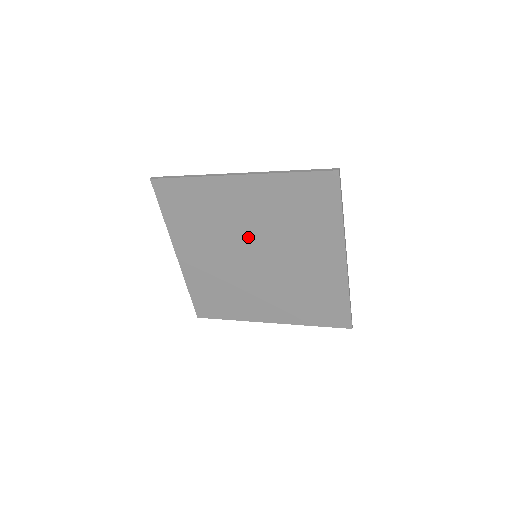
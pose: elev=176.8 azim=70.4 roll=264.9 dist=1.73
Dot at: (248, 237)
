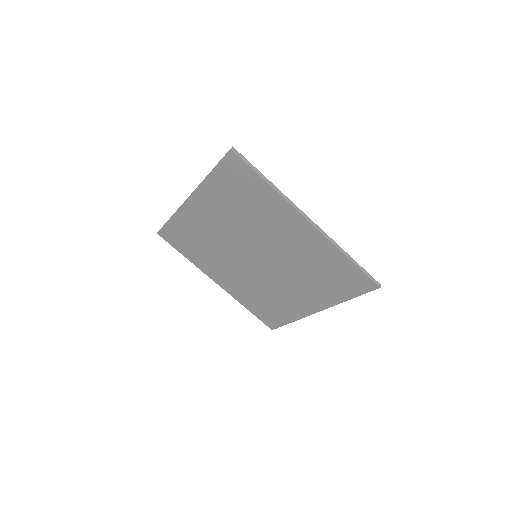
Dot at: (236, 243)
